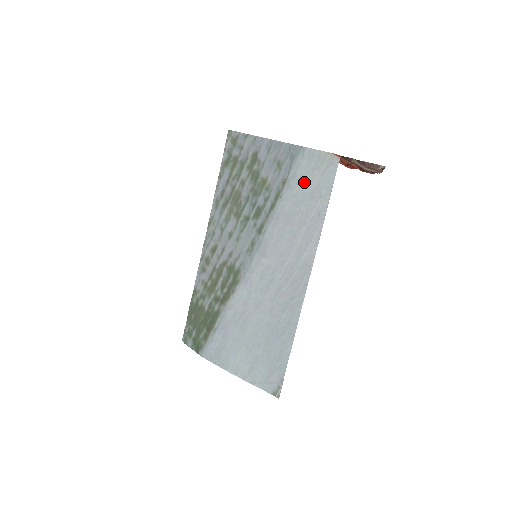
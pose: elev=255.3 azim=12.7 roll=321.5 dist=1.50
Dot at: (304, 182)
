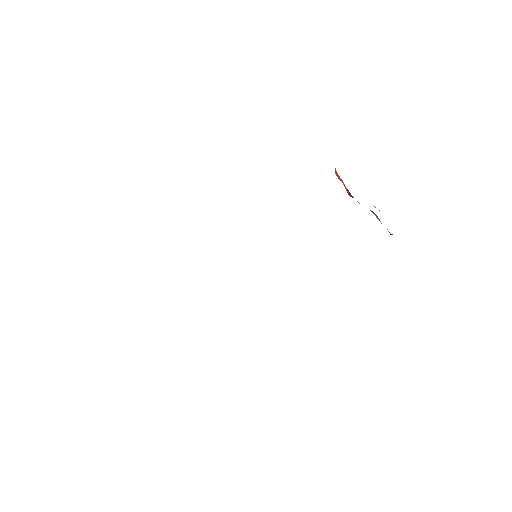
Dot at: occluded
